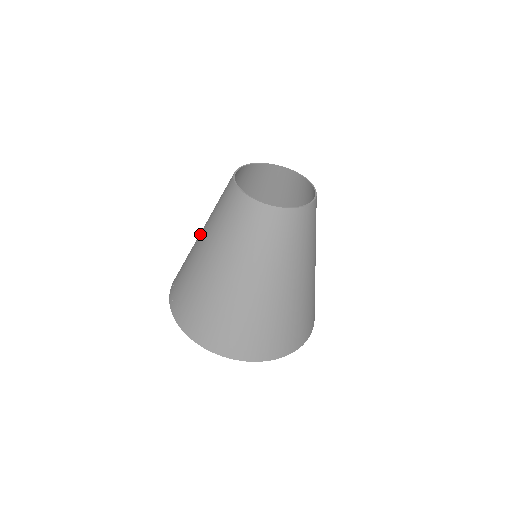
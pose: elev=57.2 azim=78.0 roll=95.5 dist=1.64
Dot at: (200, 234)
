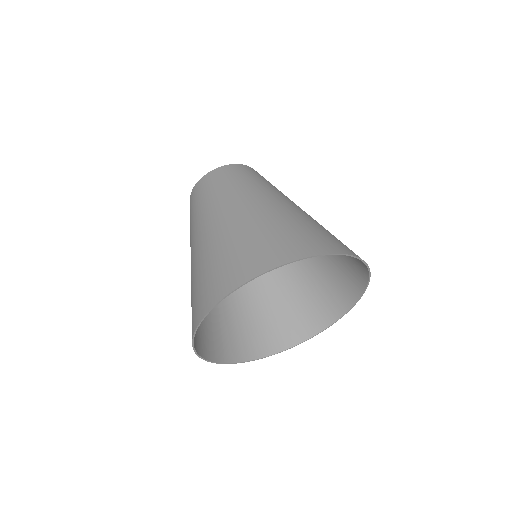
Dot at: occluded
